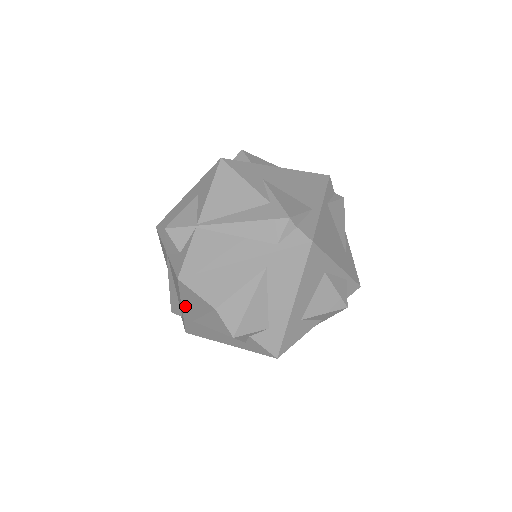
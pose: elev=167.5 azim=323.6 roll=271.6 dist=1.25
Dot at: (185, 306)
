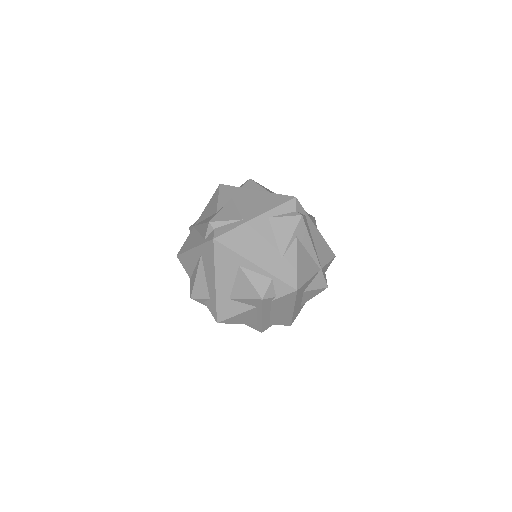
Dot at: occluded
